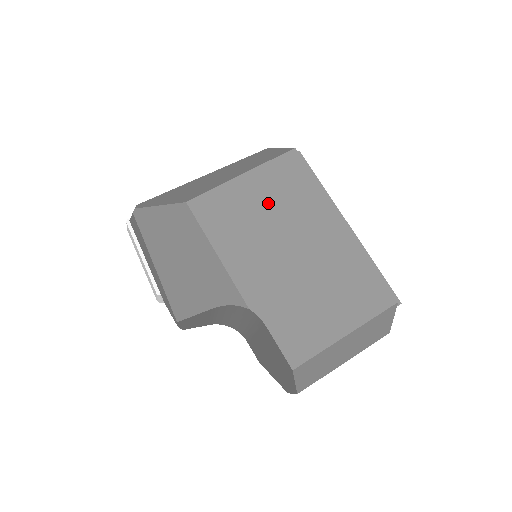
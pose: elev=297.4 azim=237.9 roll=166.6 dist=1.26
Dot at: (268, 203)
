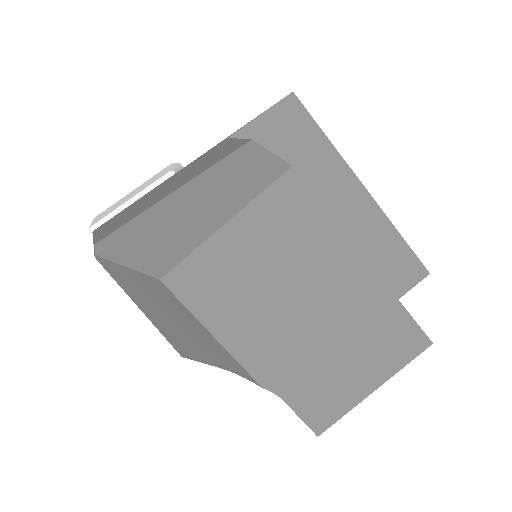
Dot at: (266, 257)
